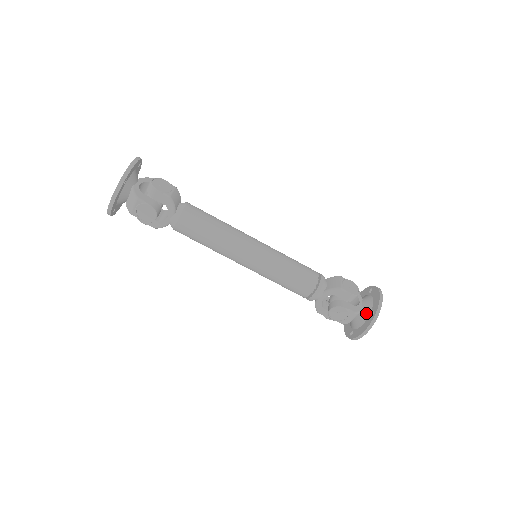
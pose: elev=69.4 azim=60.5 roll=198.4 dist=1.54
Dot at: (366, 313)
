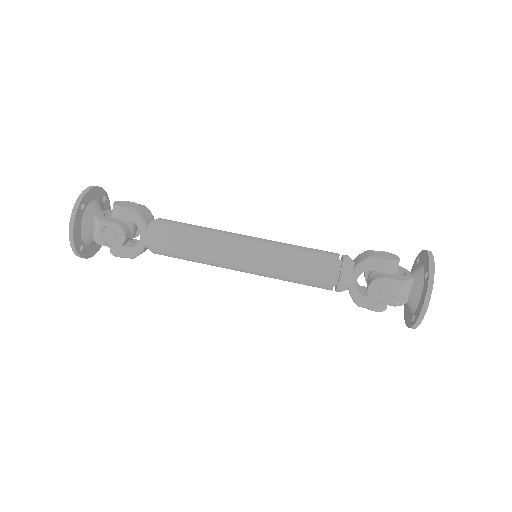
Dot at: (419, 281)
